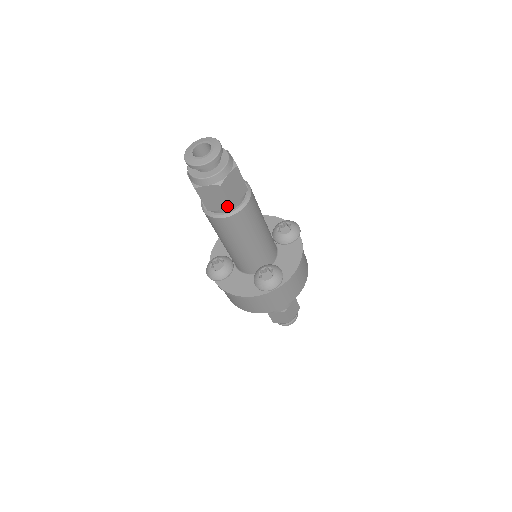
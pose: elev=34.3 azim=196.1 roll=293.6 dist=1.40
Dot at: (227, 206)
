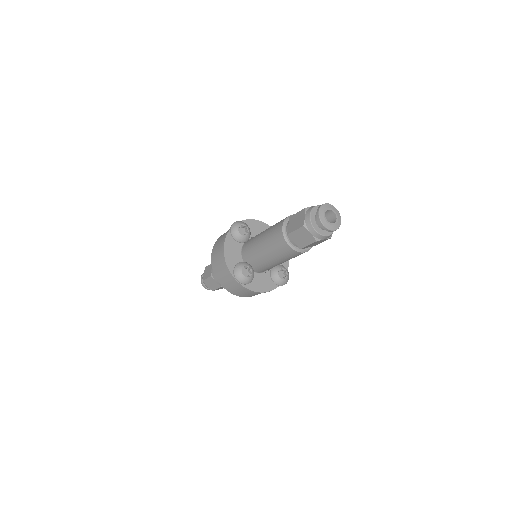
Dot at: (314, 245)
